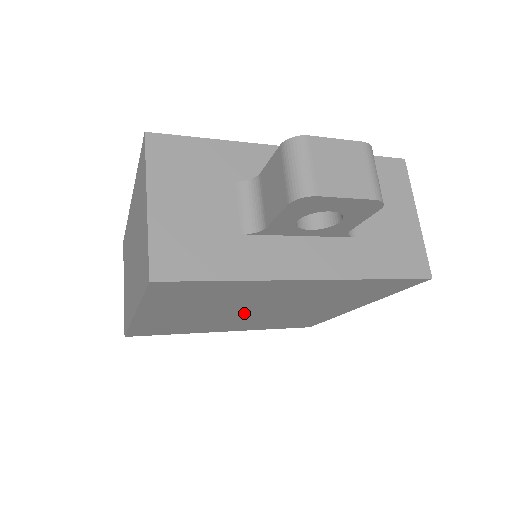
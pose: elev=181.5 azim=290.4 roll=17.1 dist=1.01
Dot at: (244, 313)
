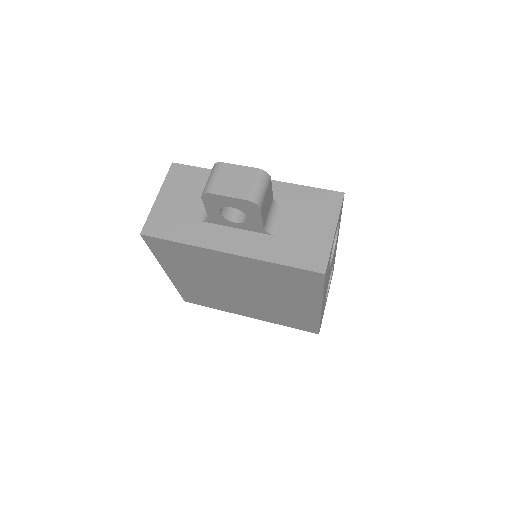
Dot at: (234, 290)
